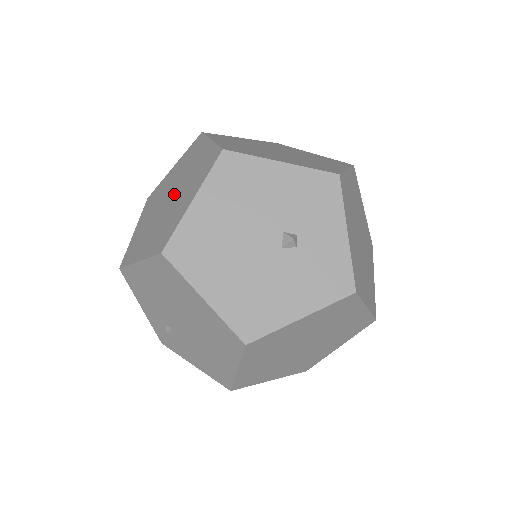
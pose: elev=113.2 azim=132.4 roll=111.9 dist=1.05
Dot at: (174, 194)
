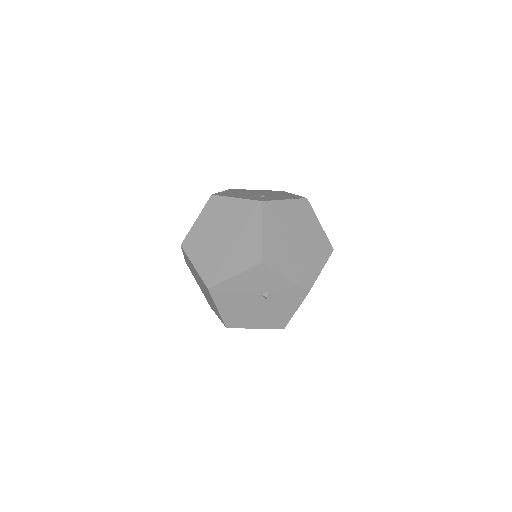
Dot at: (203, 287)
